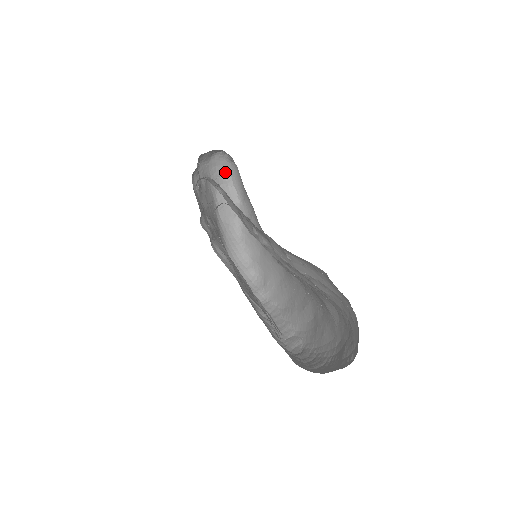
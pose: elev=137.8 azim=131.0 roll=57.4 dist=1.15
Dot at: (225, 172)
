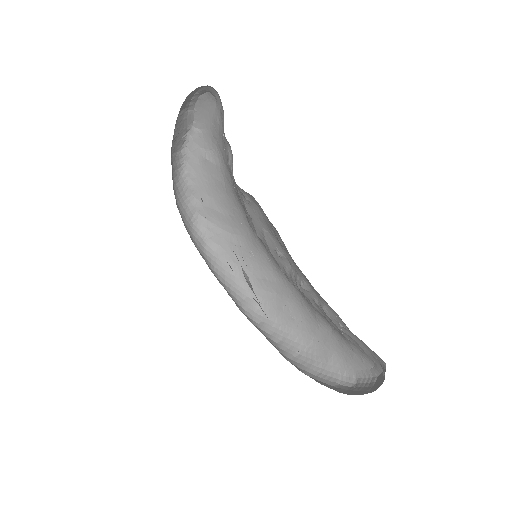
Dot at: (193, 97)
